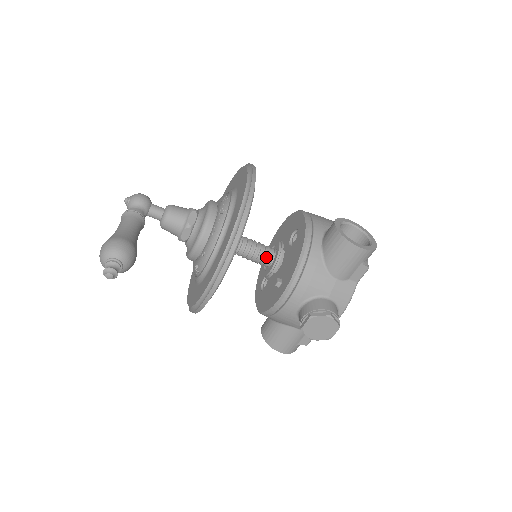
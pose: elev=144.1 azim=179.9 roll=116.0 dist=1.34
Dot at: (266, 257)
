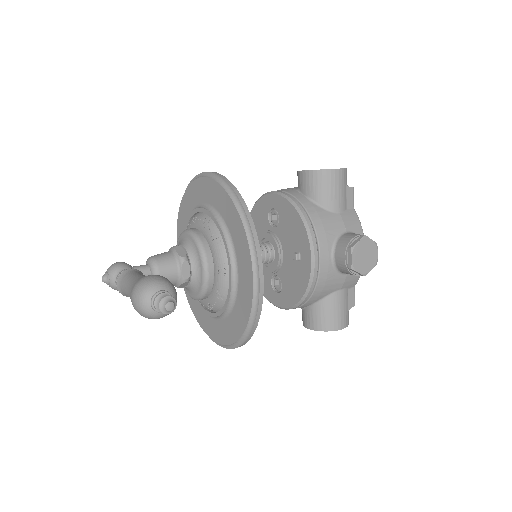
Dot at: (265, 250)
